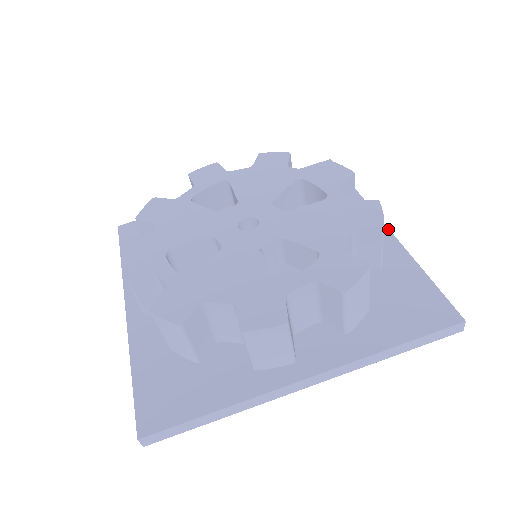
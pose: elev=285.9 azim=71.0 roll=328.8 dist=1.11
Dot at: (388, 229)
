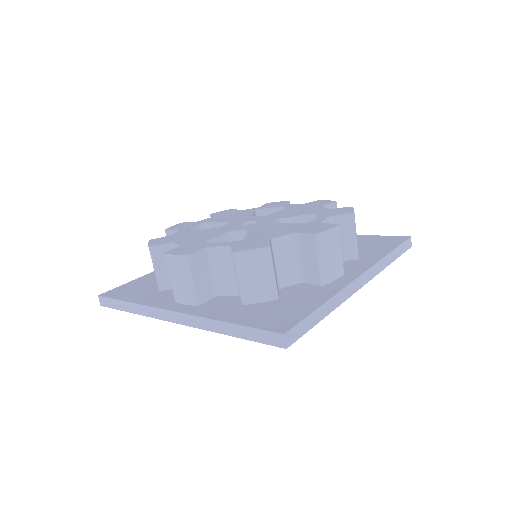
Dot at: occluded
